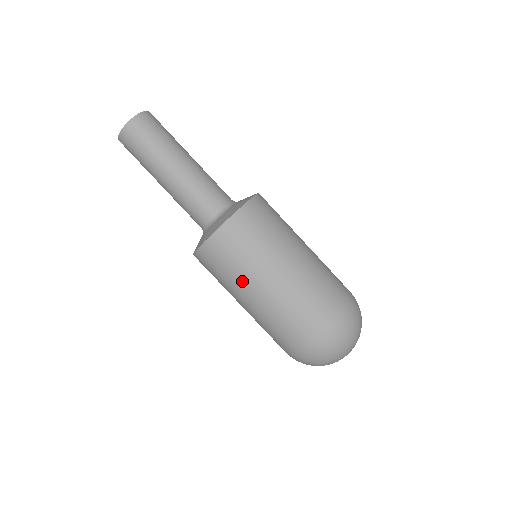
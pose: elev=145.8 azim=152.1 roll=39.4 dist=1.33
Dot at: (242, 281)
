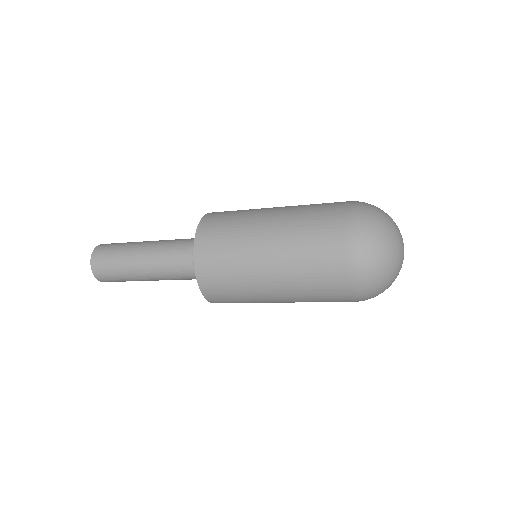
Dot at: (246, 256)
